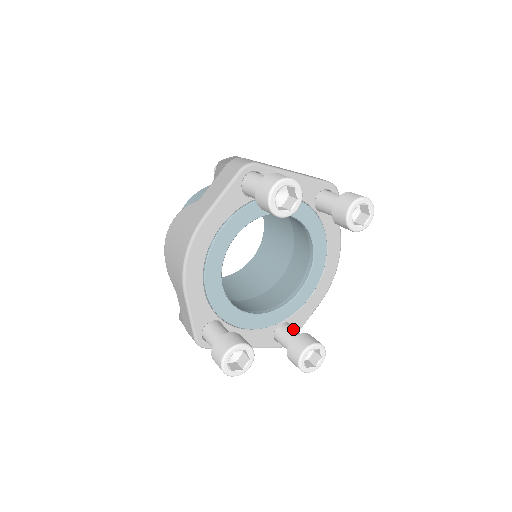
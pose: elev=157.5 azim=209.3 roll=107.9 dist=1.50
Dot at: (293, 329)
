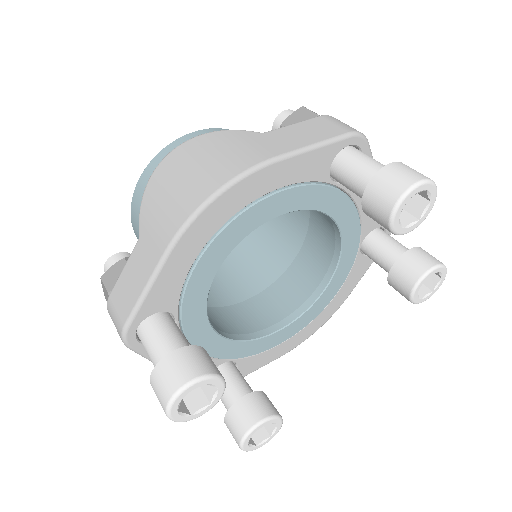
Dot at: occluded
